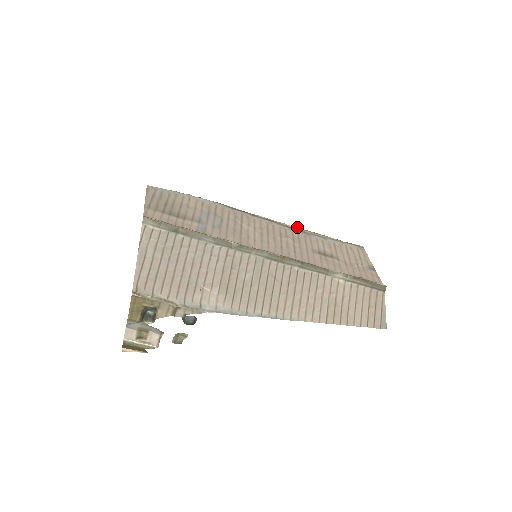
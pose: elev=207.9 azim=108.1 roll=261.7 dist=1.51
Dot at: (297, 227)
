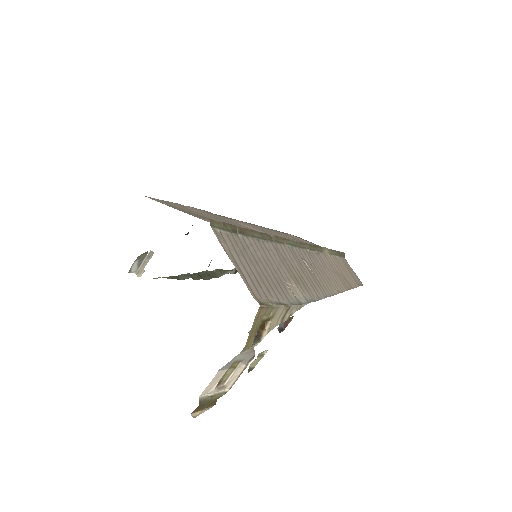
Dot at: occluded
